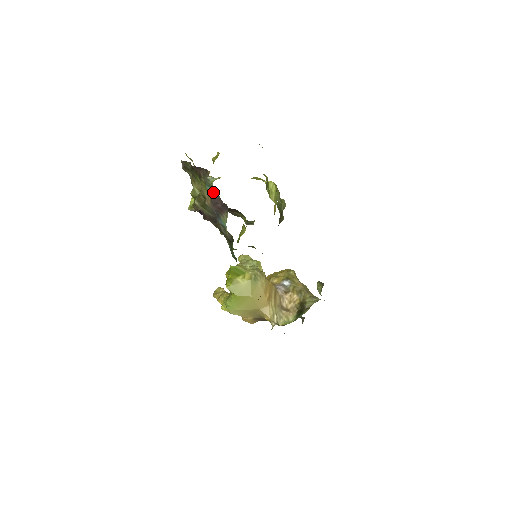
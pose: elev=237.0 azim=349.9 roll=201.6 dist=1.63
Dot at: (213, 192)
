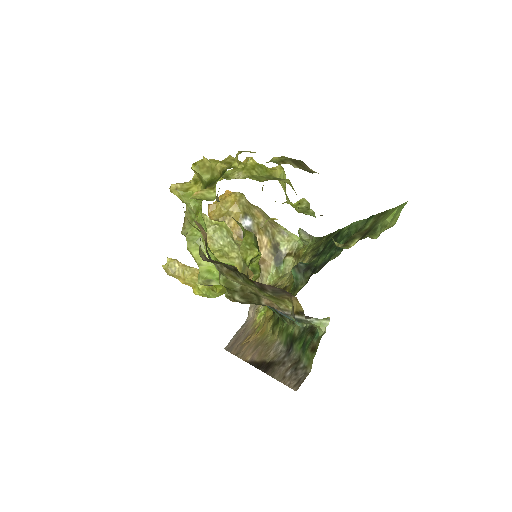
Dot at: (306, 323)
